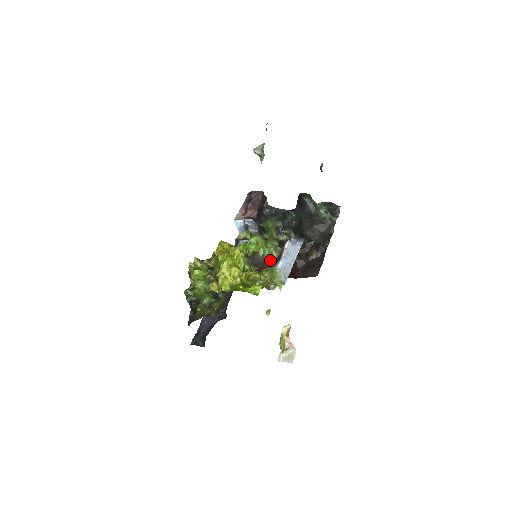
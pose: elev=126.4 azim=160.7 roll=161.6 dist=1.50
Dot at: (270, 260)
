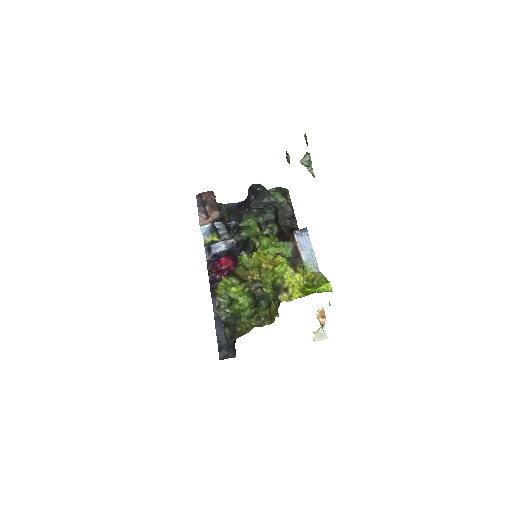
Dot at: (288, 256)
